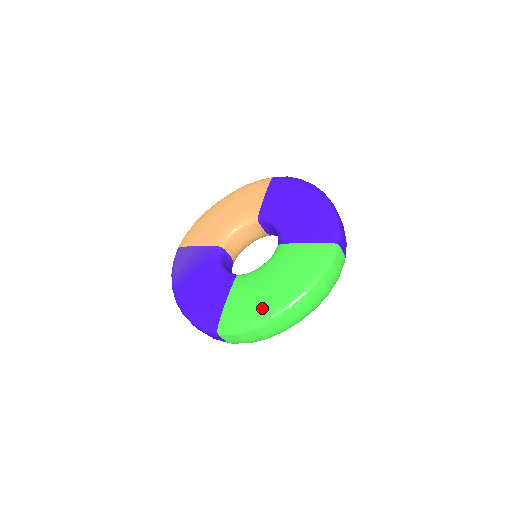
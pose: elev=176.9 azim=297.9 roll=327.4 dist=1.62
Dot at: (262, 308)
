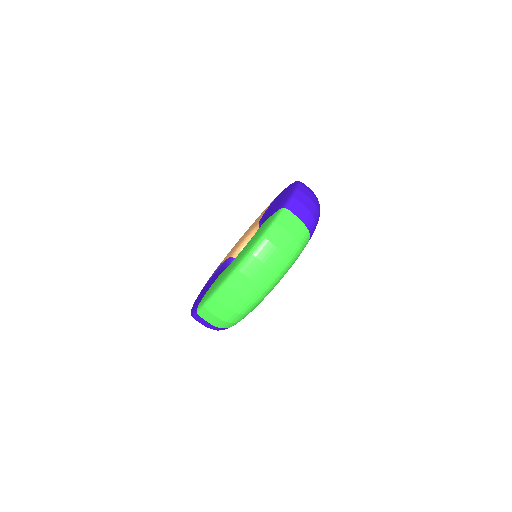
Dot at: (222, 278)
